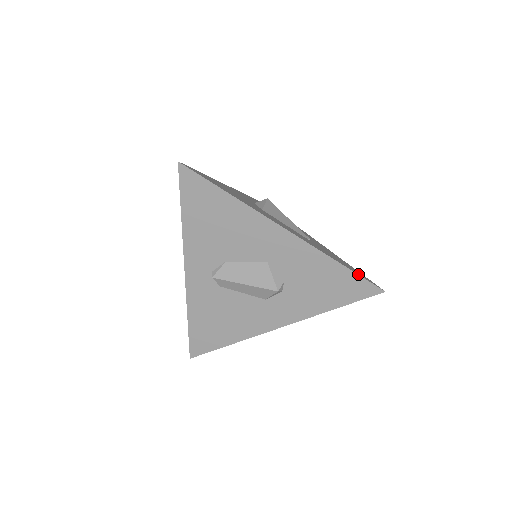
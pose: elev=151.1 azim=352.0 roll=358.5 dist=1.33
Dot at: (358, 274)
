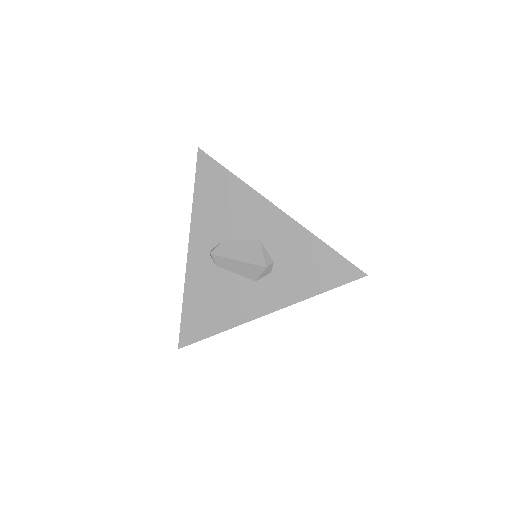
Dot at: (342, 256)
